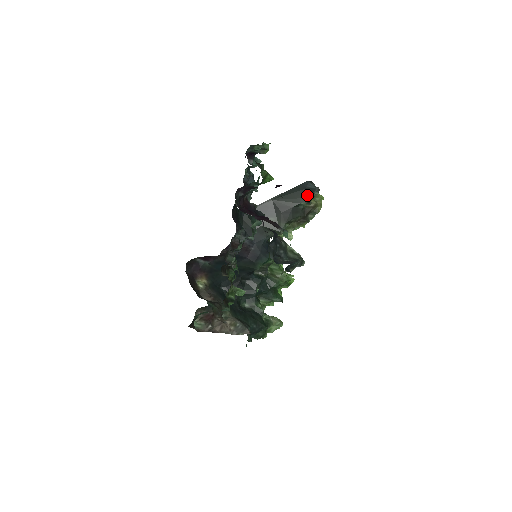
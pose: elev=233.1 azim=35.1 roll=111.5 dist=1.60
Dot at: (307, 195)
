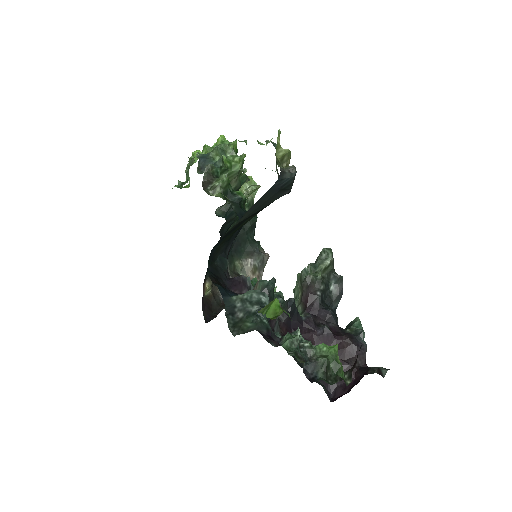
Dot at: (287, 192)
